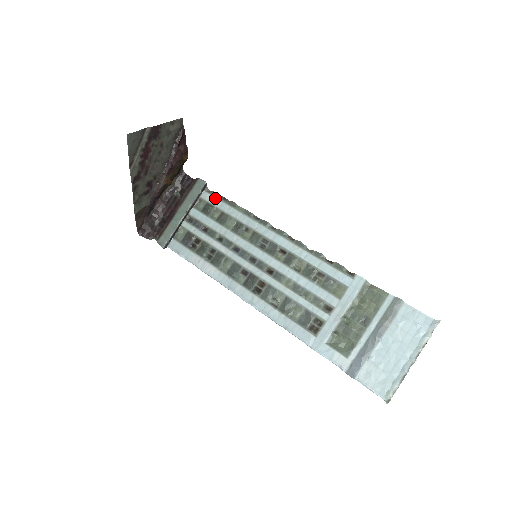
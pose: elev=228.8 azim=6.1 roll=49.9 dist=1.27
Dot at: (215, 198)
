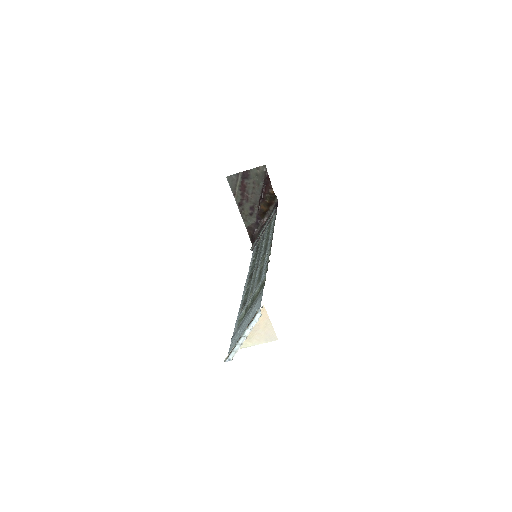
Dot at: (274, 218)
